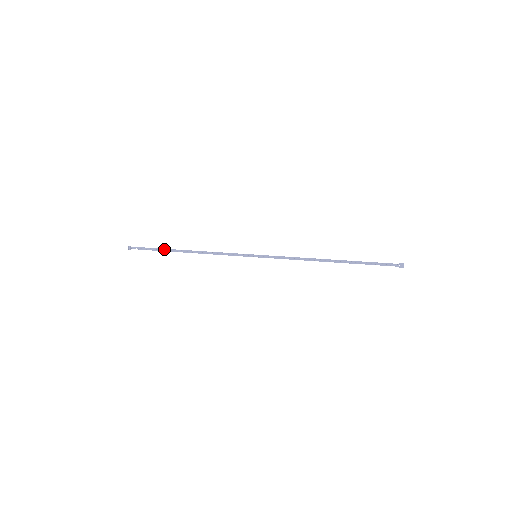
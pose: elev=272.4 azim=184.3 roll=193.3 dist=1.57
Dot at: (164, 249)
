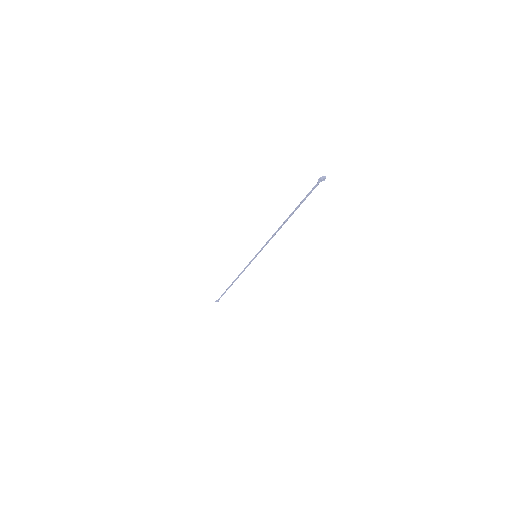
Dot at: occluded
